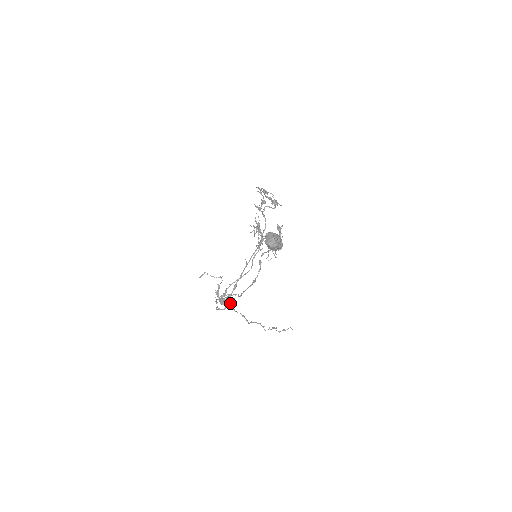
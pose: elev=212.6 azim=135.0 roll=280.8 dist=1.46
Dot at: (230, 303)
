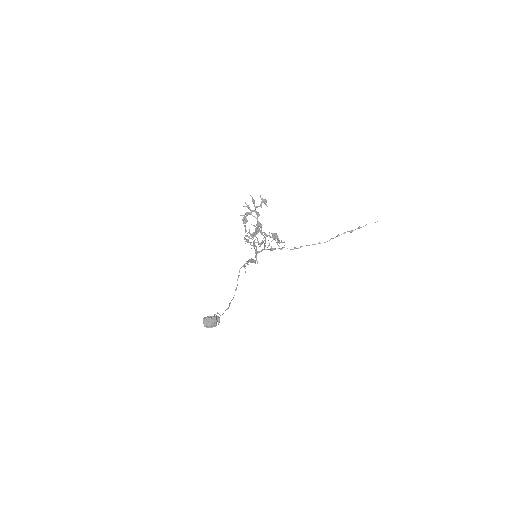
Dot at: occluded
